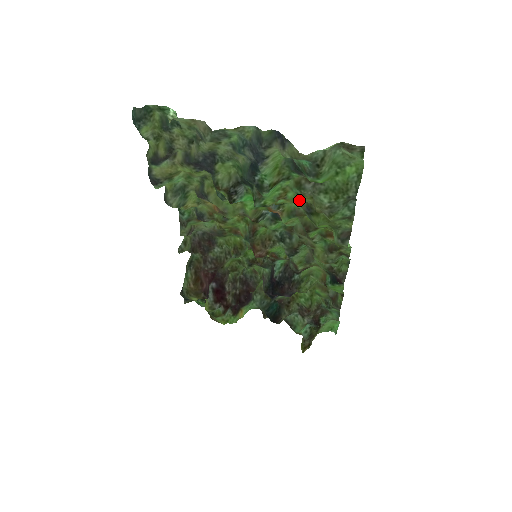
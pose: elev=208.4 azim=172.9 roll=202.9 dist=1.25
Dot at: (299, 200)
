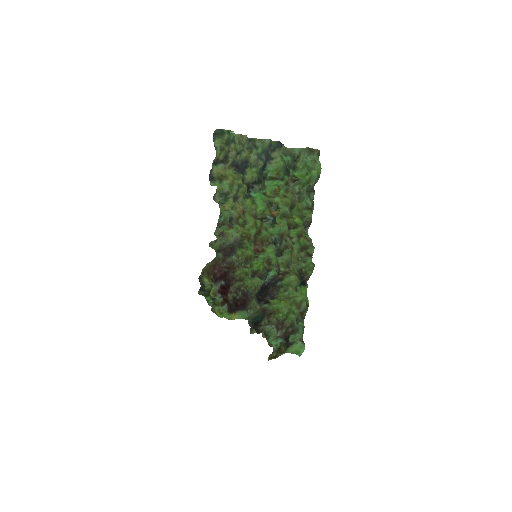
Dot at: (288, 203)
